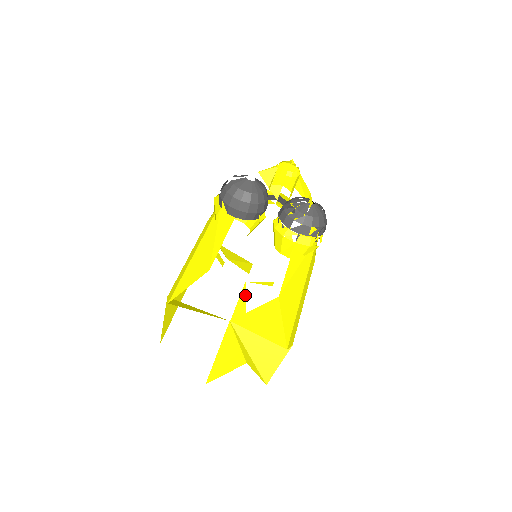
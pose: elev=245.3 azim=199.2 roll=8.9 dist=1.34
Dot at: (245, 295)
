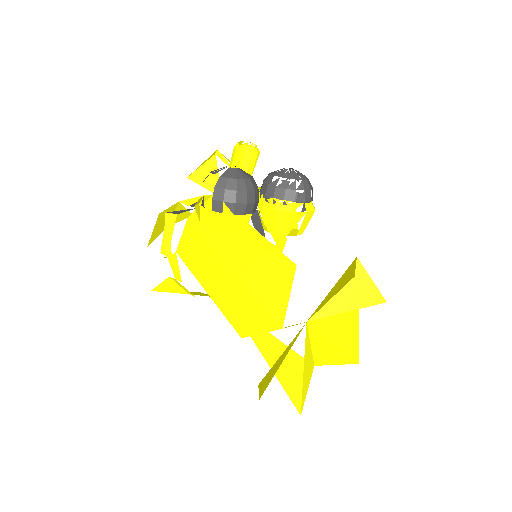
Dot at: occluded
